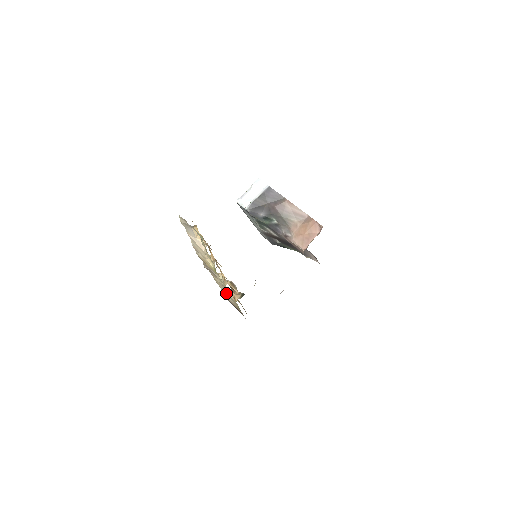
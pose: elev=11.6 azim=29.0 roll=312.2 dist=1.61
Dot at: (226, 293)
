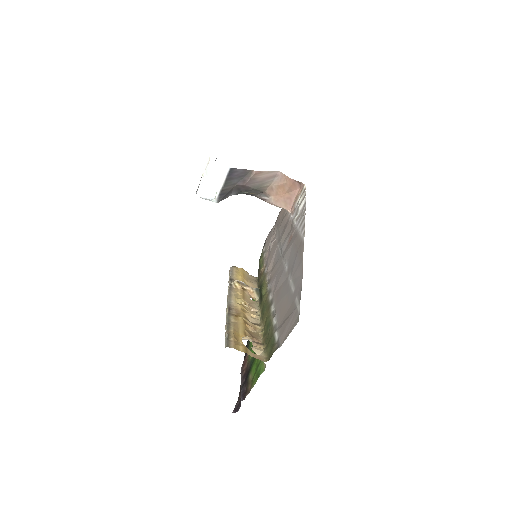
Dot at: occluded
